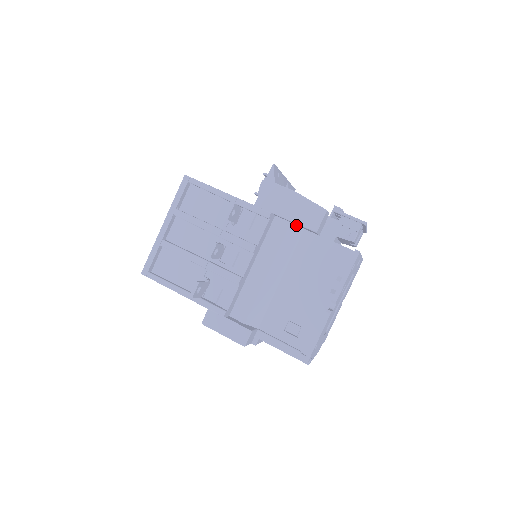
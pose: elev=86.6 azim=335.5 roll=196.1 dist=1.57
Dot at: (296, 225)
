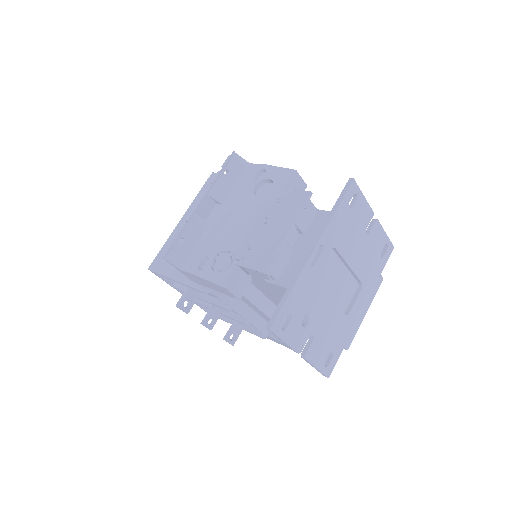
Dot at: occluded
